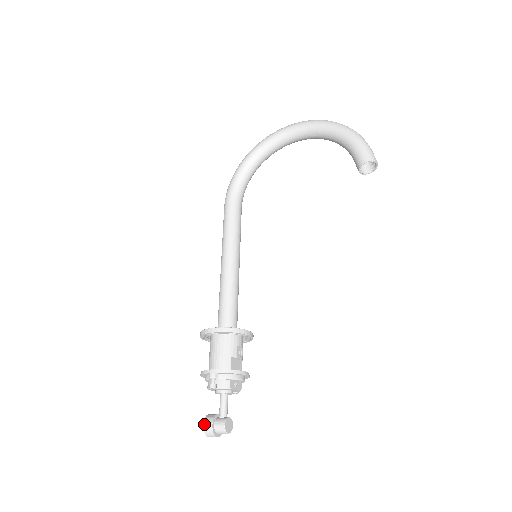
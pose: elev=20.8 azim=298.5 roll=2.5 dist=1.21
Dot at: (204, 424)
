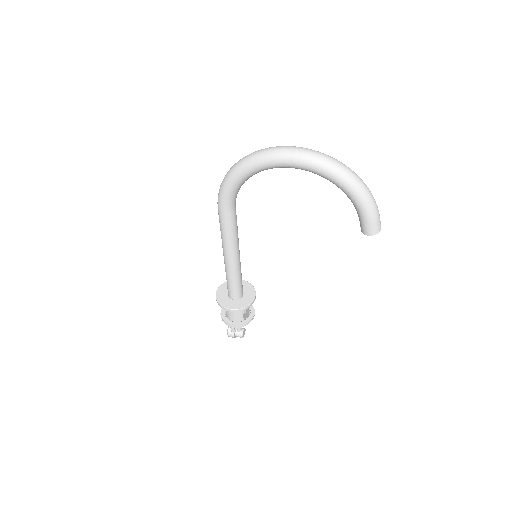
Dot at: (228, 335)
